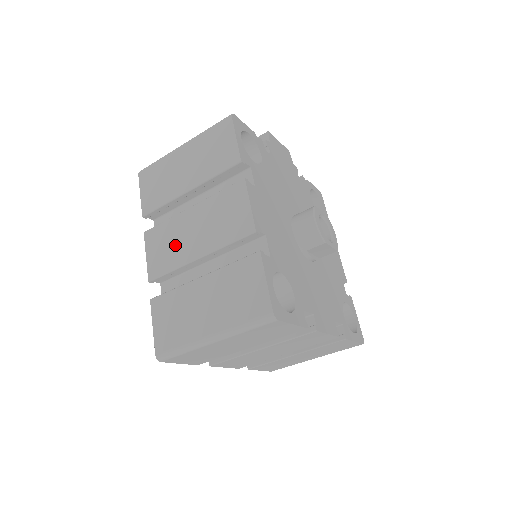
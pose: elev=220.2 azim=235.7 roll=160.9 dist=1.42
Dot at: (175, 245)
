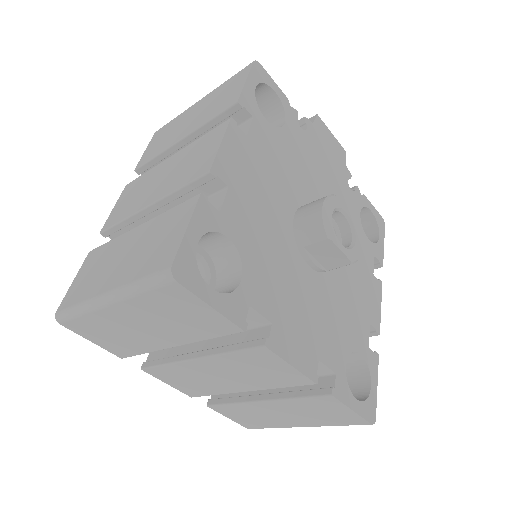
Dot at: (139, 194)
